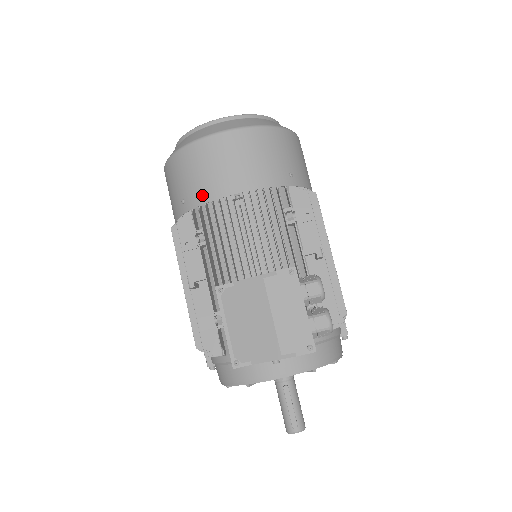
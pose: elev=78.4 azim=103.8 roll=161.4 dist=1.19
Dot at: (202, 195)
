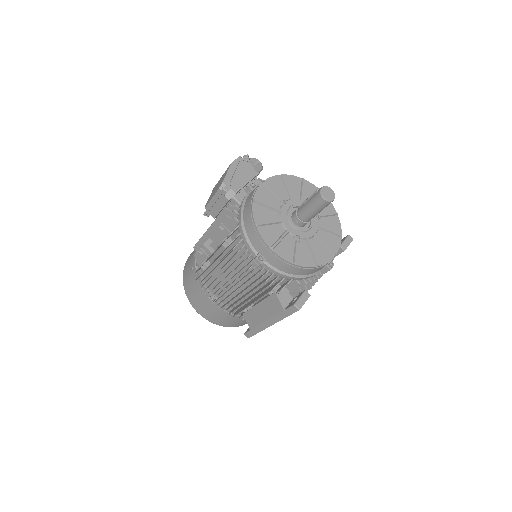
Dot at: occluded
